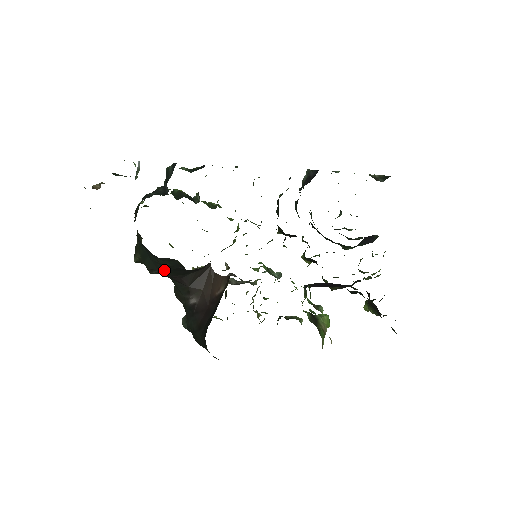
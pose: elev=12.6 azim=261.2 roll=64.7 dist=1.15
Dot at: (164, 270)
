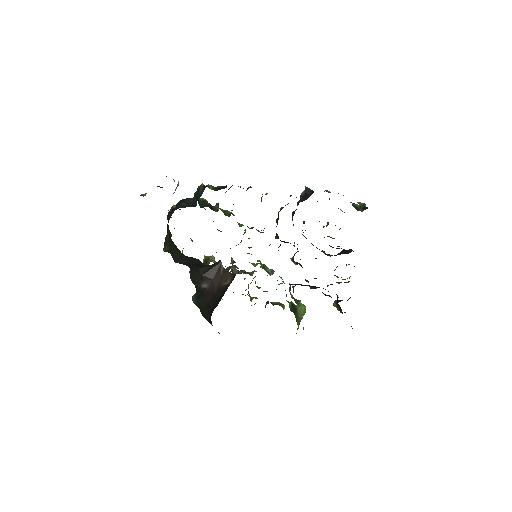
Dot at: (187, 262)
